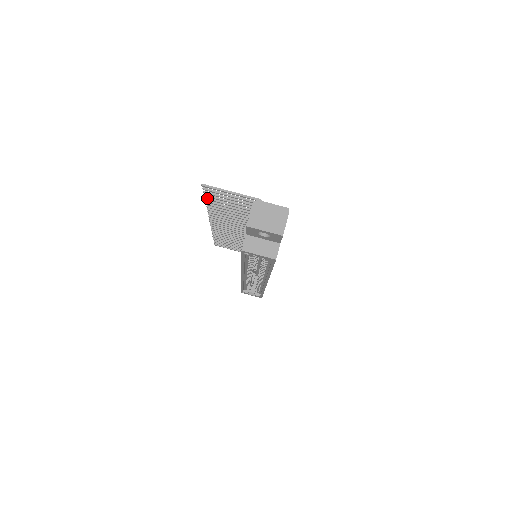
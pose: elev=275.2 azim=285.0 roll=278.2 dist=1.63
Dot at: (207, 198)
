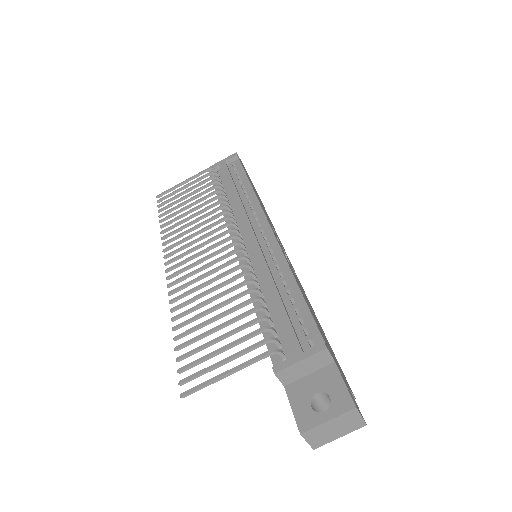
Dot at: (179, 349)
